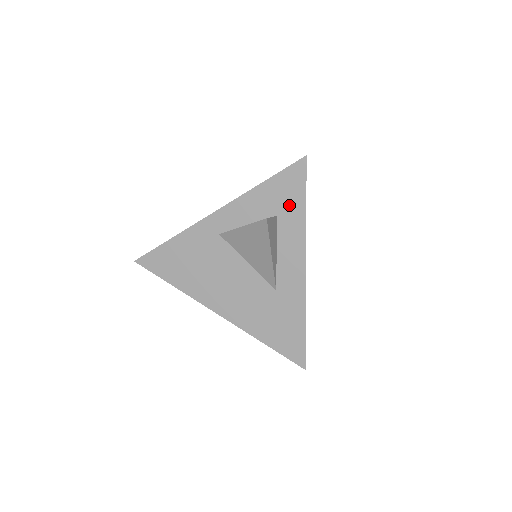
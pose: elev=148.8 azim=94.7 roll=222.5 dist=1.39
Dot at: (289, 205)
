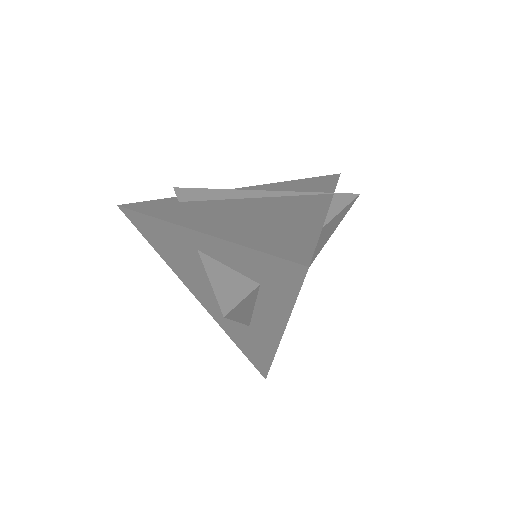
Dot at: (276, 288)
